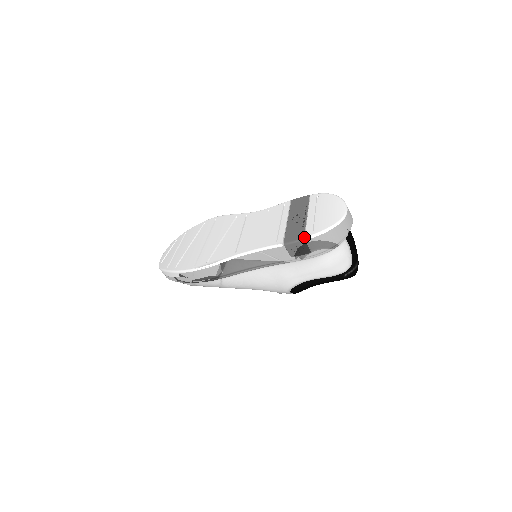
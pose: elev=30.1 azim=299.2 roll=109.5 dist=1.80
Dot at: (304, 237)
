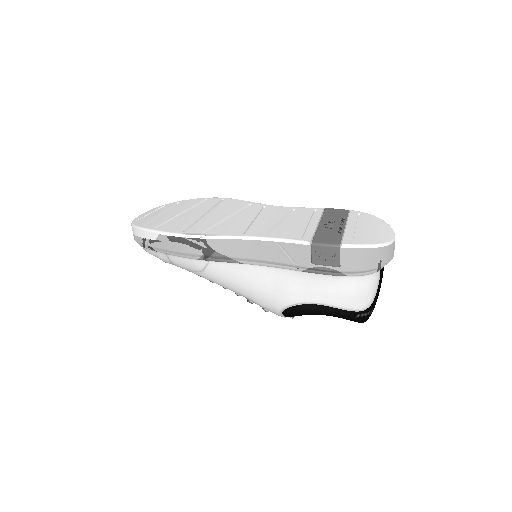
Dot at: (341, 243)
